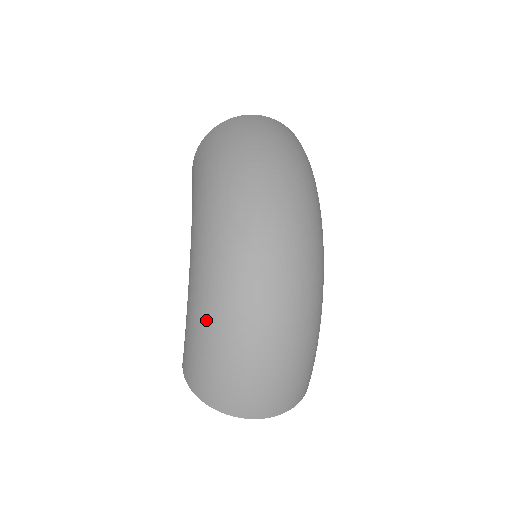
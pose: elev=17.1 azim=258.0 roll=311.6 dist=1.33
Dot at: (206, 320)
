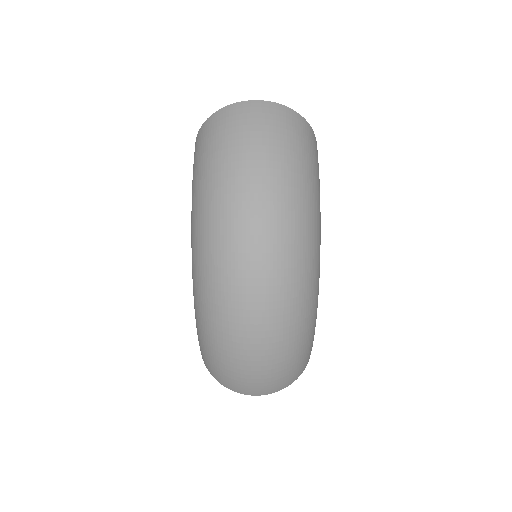
Dot at: (205, 330)
